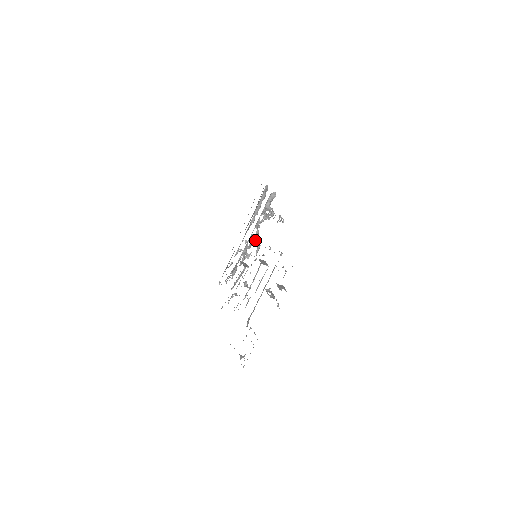
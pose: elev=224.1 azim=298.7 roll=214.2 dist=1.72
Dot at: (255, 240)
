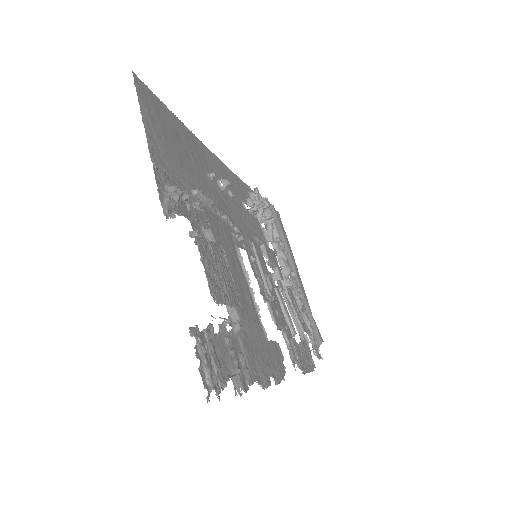
Dot at: occluded
